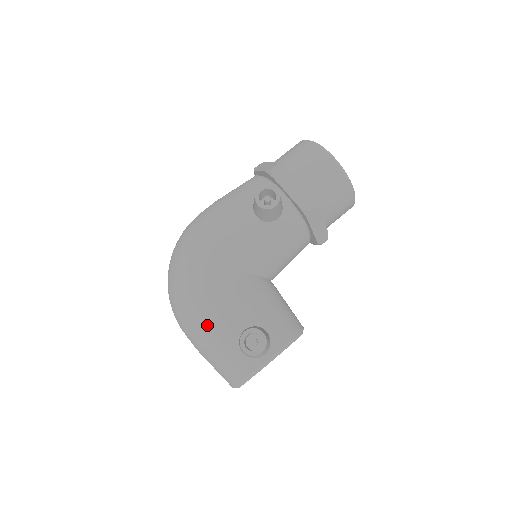
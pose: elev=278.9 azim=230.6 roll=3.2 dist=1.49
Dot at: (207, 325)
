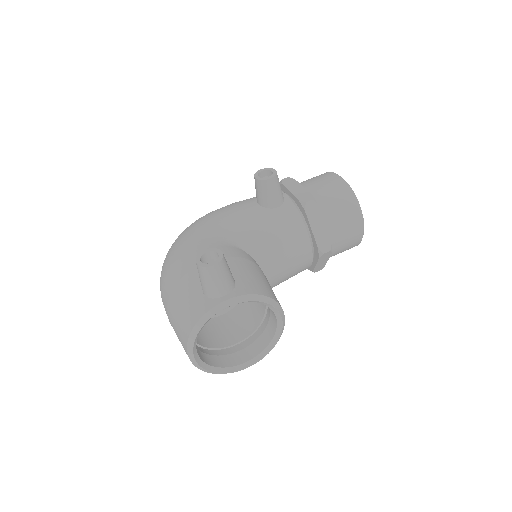
Dot at: (180, 272)
